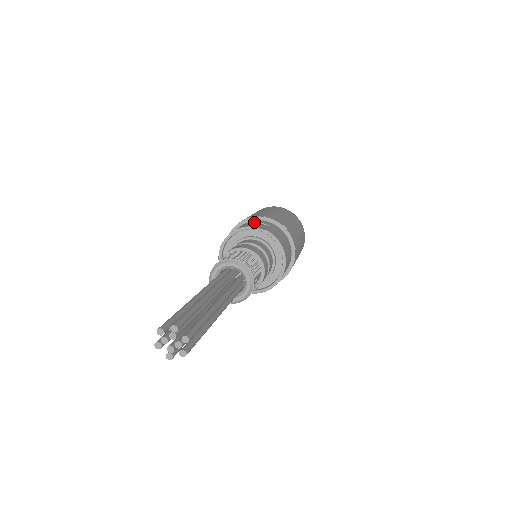
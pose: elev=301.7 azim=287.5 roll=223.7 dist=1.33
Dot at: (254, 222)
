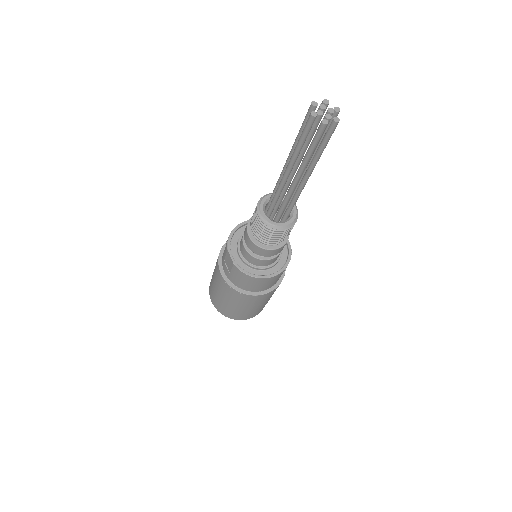
Dot at: occluded
